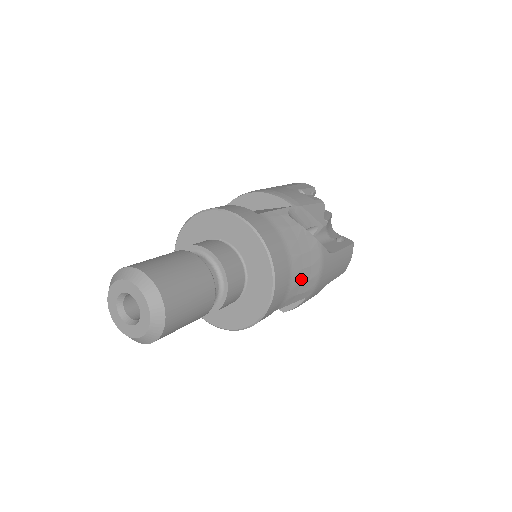
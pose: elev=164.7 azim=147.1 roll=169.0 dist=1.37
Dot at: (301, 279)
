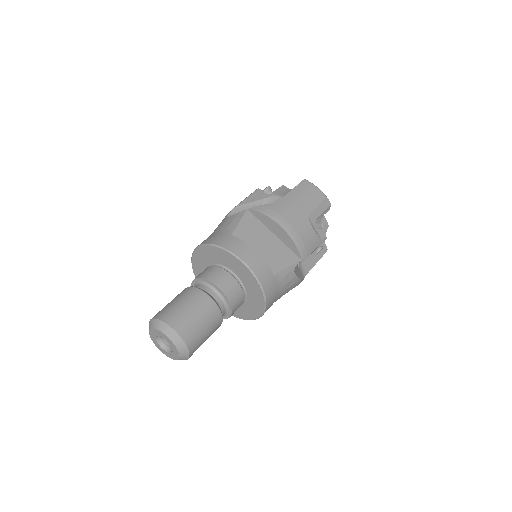
Dot at: occluded
